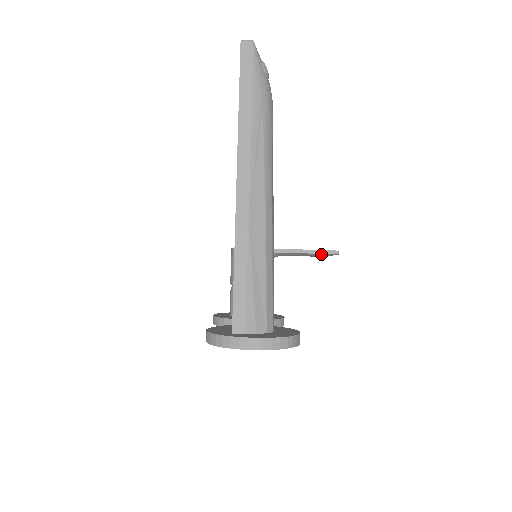
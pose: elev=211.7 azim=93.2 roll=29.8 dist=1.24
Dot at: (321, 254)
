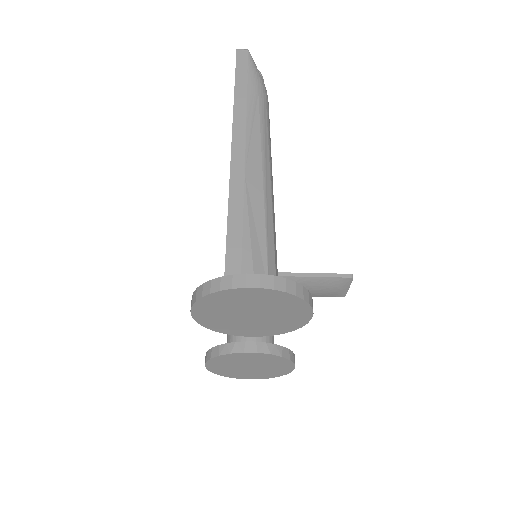
Dot at: (333, 279)
